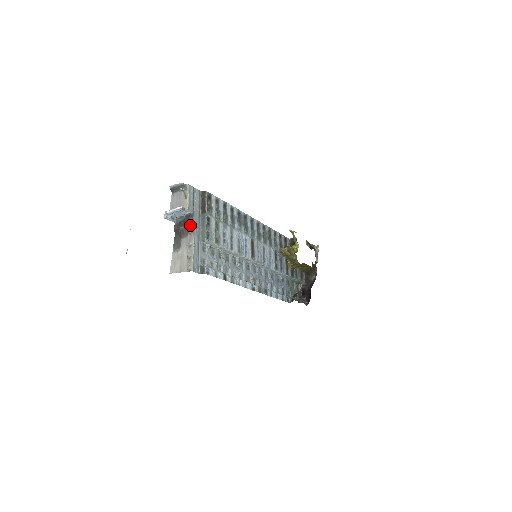
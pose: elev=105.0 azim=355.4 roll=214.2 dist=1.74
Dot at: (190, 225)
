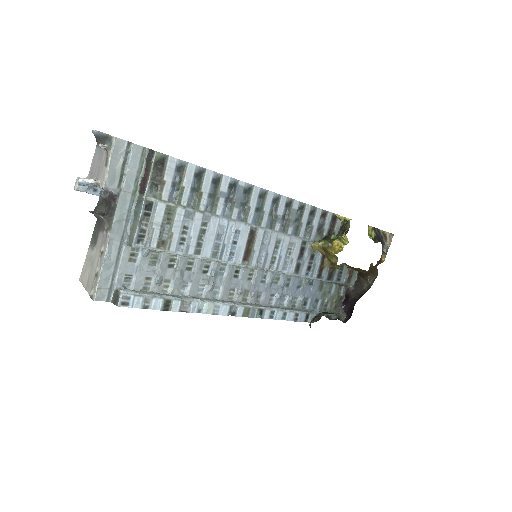
Dot at: (109, 215)
